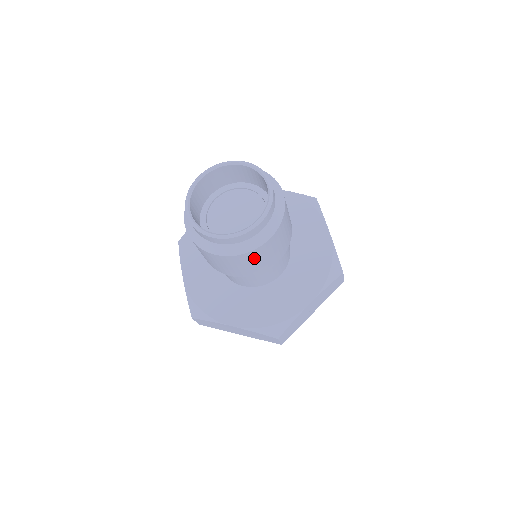
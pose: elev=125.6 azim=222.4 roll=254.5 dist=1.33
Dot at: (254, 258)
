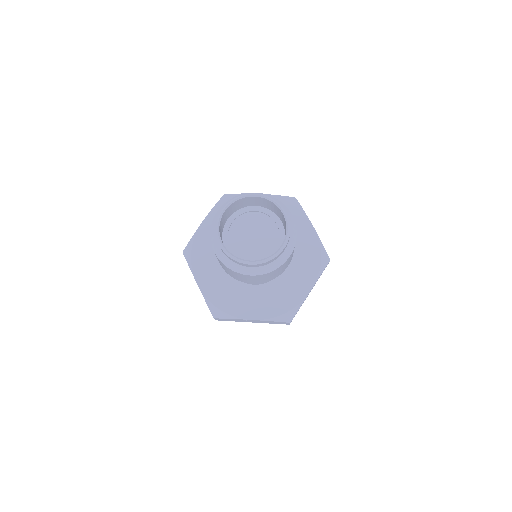
Dot at: (235, 273)
